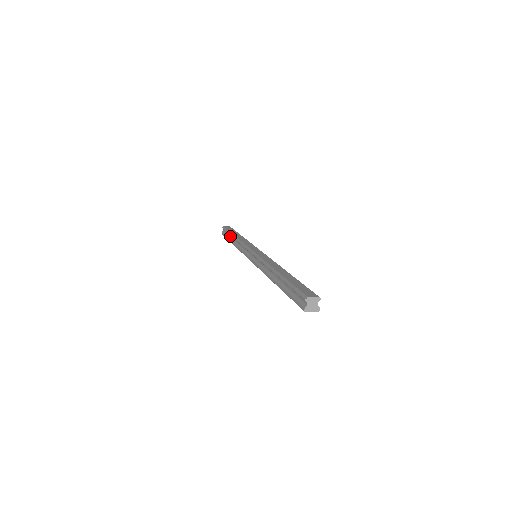
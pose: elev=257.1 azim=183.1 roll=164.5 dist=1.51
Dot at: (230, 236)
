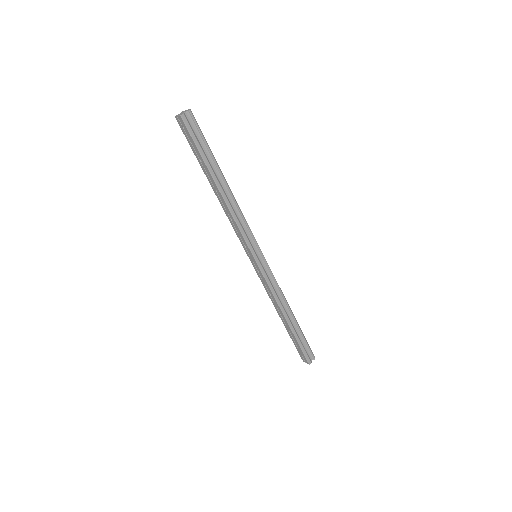
Dot at: occluded
